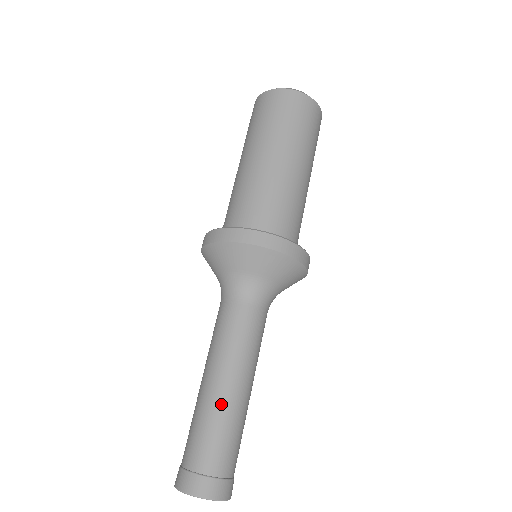
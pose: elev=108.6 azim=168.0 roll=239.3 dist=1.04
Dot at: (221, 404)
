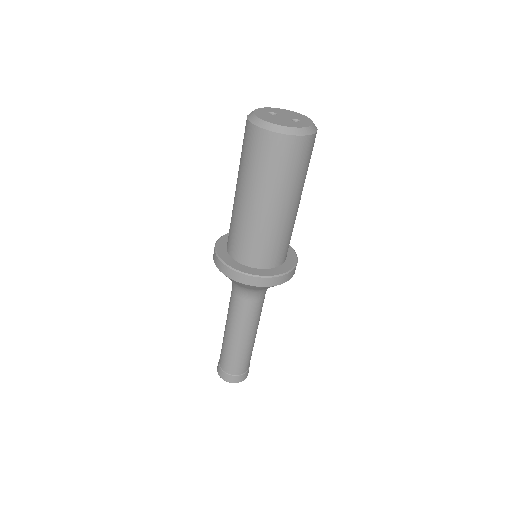
Dot at: (237, 348)
